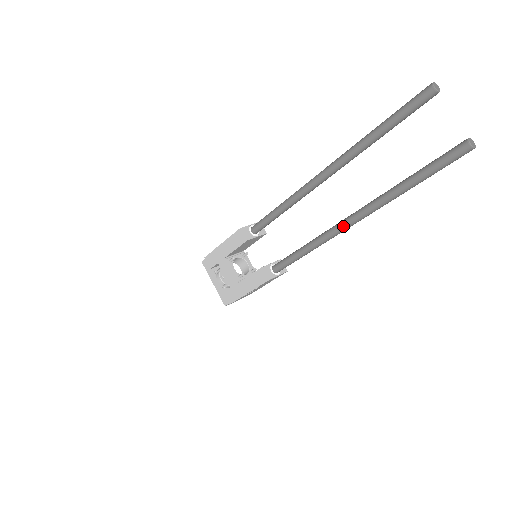
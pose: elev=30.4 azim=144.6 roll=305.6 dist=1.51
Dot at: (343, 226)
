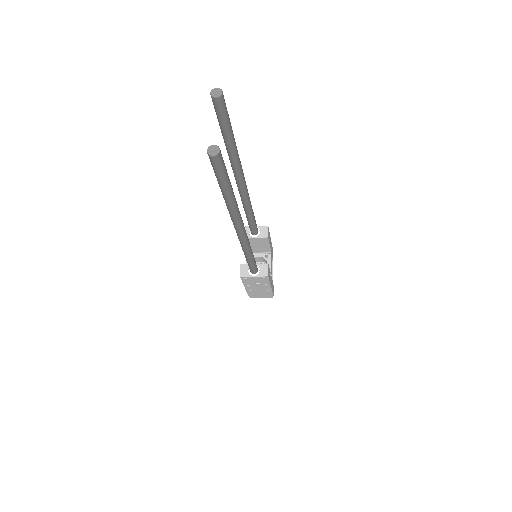
Dot at: (236, 232)
